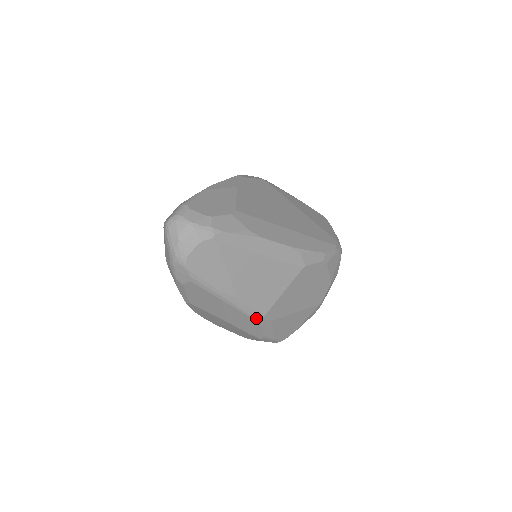
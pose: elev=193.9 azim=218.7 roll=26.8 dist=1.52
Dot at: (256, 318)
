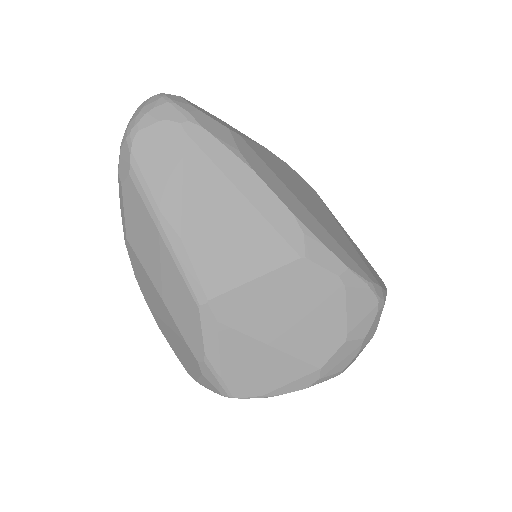
Dot at: (197, 296)
